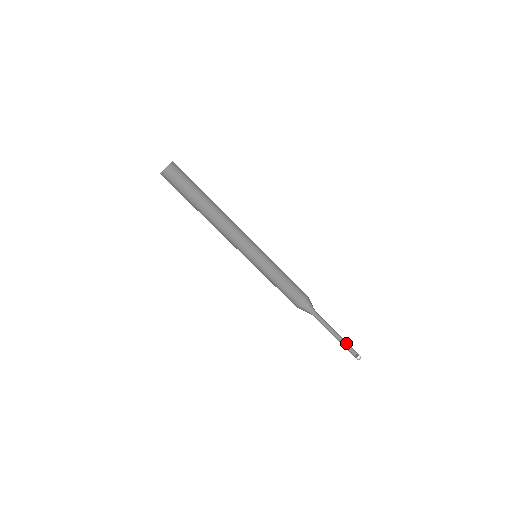
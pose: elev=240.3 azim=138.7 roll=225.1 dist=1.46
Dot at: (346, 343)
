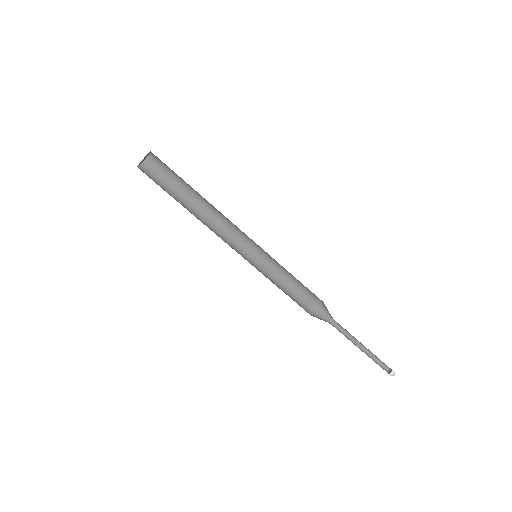
Dot at: (374, 357)
